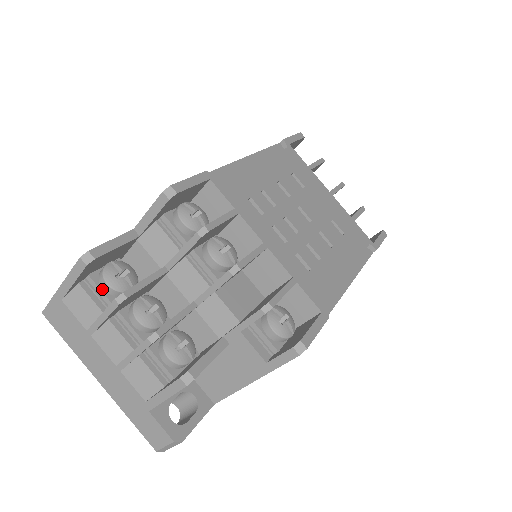
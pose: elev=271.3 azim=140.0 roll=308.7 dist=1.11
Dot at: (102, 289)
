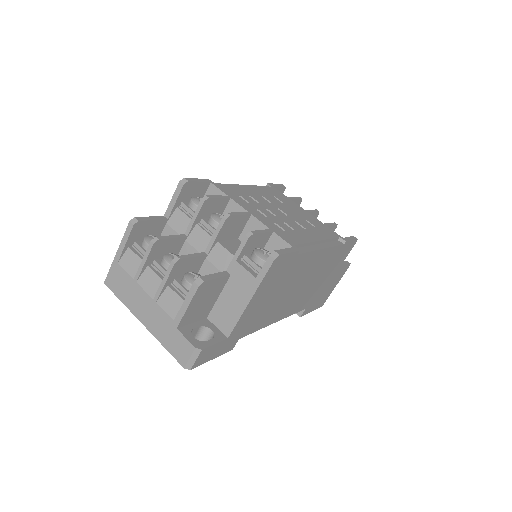
Dot at: (144, 249)
